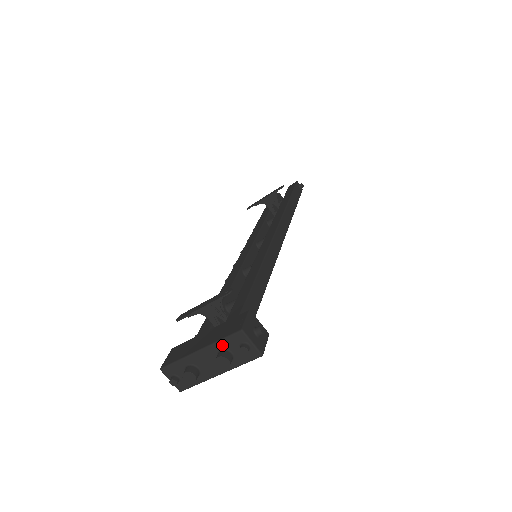
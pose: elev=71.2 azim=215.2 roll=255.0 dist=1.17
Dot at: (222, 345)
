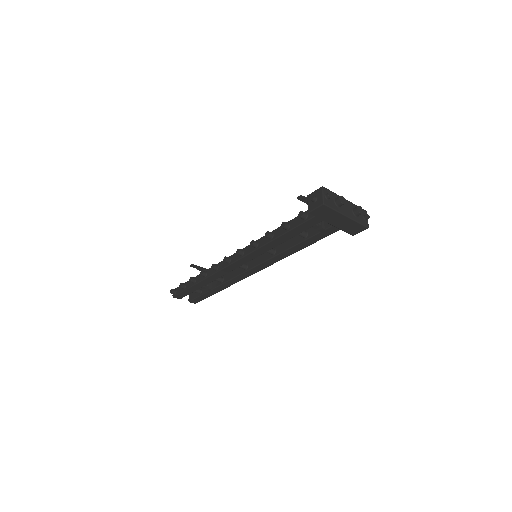
Dot at: occluded
